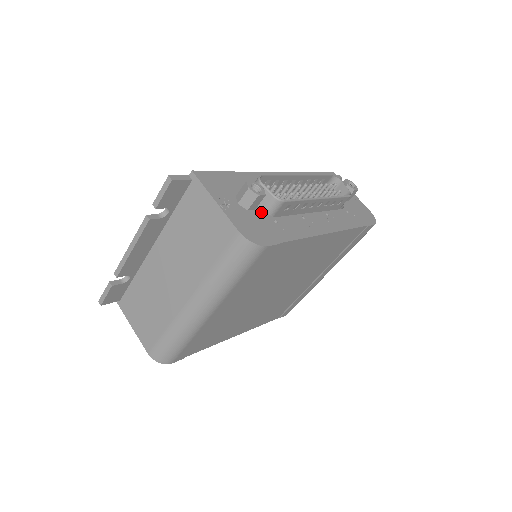
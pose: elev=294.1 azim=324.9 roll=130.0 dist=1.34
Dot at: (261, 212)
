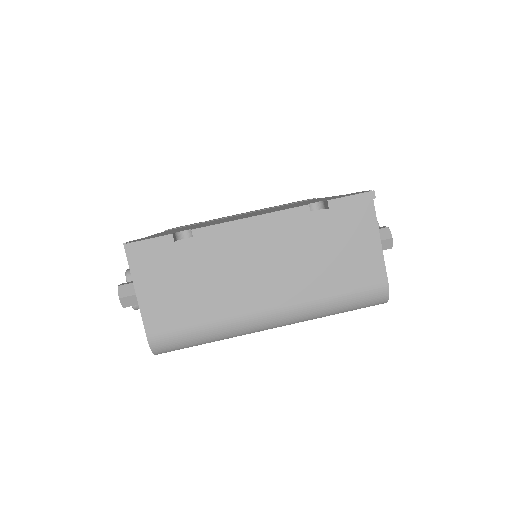
Dot at: occluded
